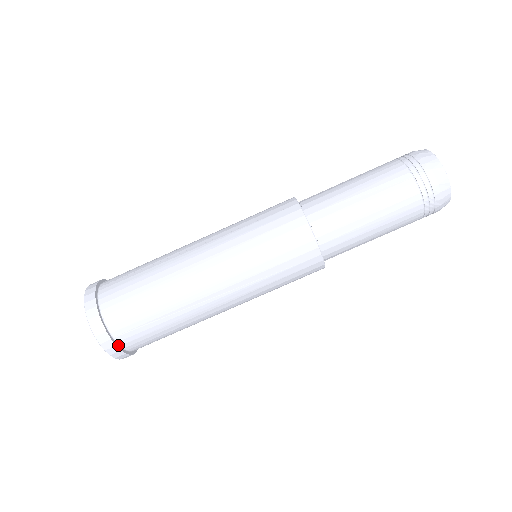
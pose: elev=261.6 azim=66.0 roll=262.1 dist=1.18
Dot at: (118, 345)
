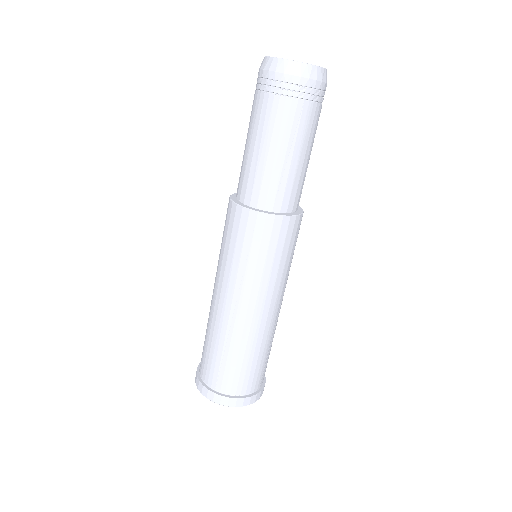
Dot at: (262, 384)
